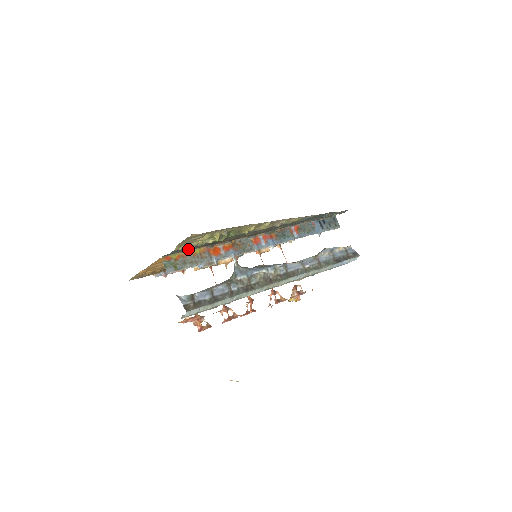
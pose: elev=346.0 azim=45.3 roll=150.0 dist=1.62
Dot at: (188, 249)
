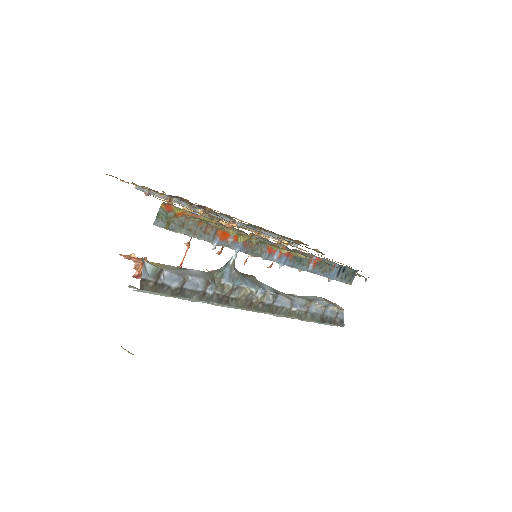
Dot at: occluded
